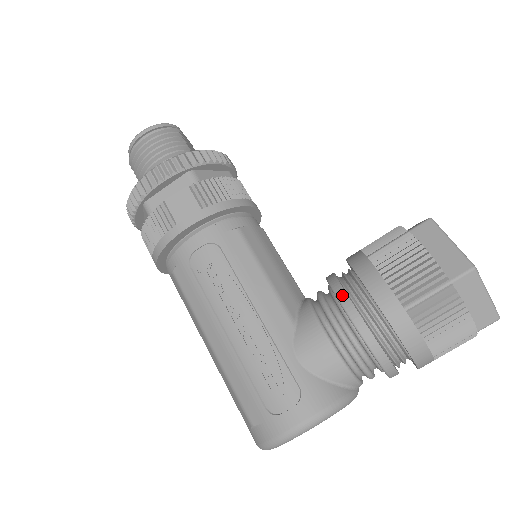
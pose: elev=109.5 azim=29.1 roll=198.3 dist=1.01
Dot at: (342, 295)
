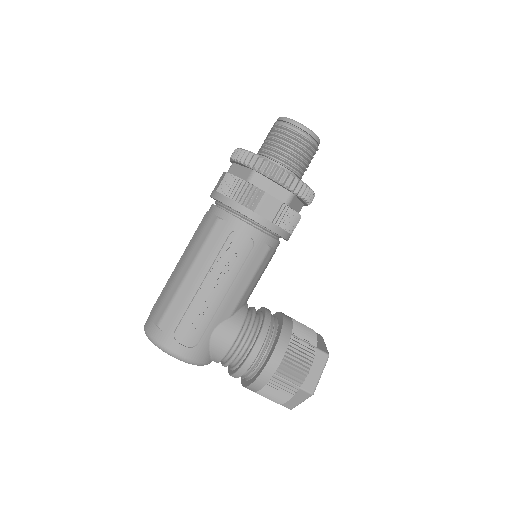
Dot at: (263, 336)
